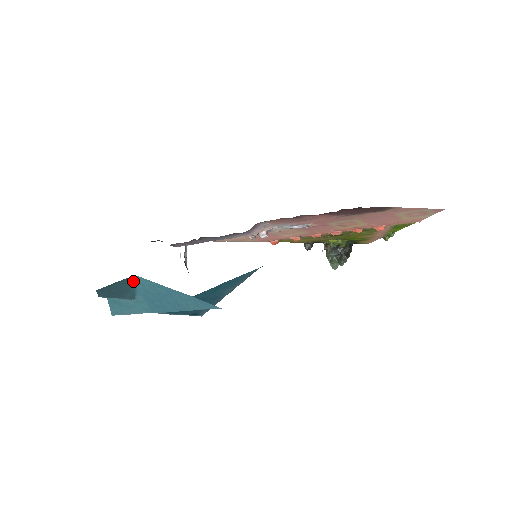
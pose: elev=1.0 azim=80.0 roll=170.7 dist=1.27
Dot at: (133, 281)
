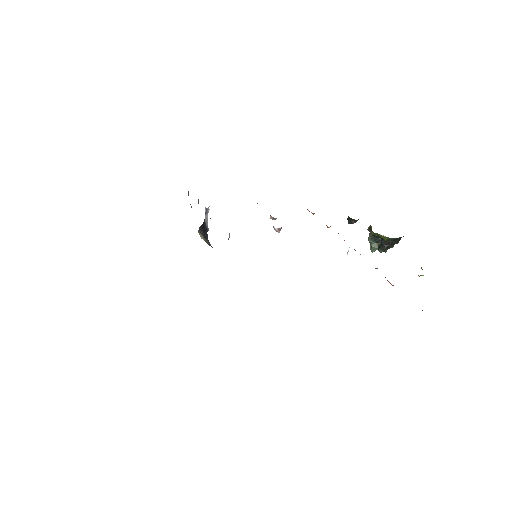
Dot at: occluded
